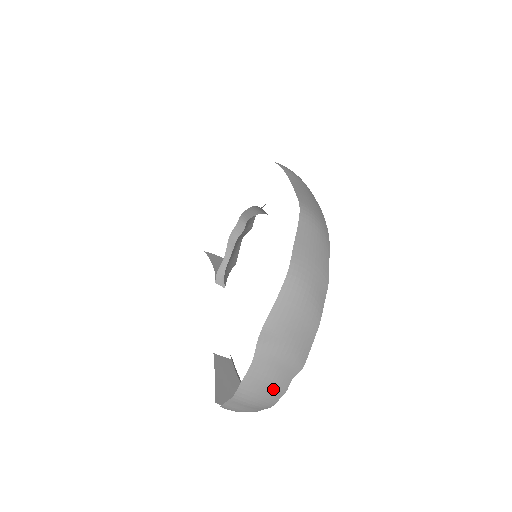
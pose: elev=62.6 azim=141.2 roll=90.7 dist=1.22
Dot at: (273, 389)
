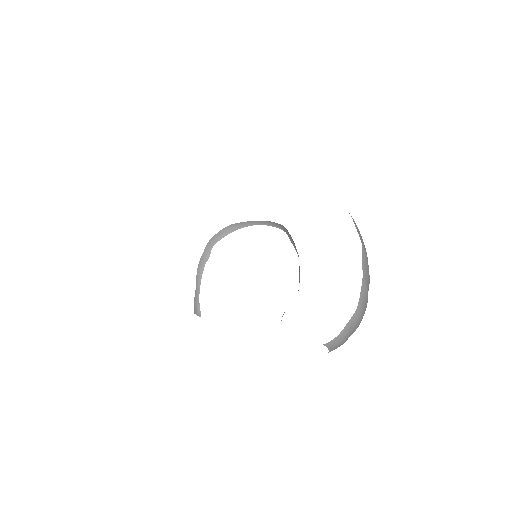
Dot at: (367, 301)
